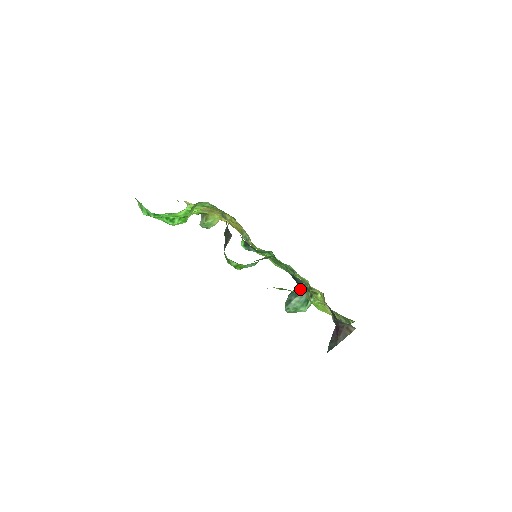
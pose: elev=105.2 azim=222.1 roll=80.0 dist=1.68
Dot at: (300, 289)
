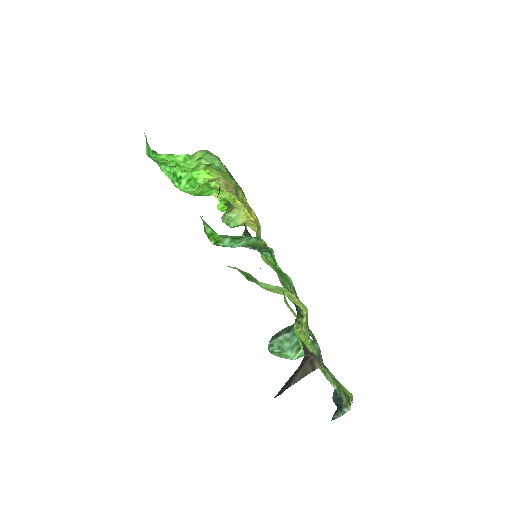
Dot at: occluded
